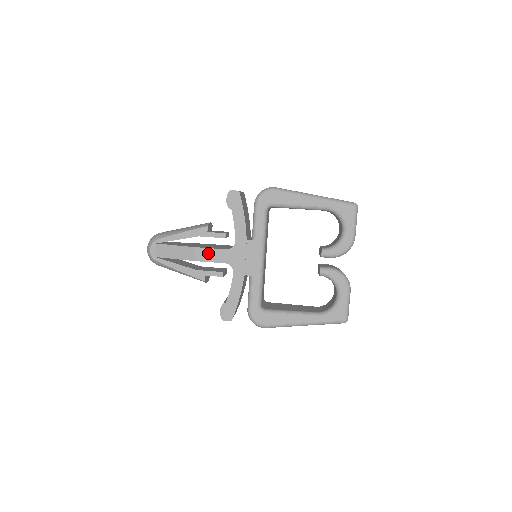
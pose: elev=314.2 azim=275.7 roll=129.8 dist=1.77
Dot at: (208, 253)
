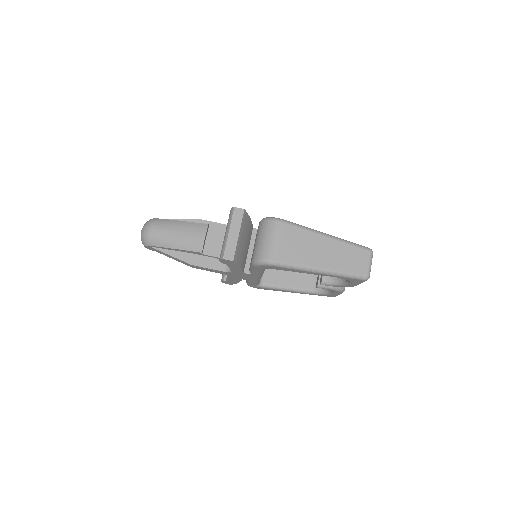
Dot at: (205, 269)
